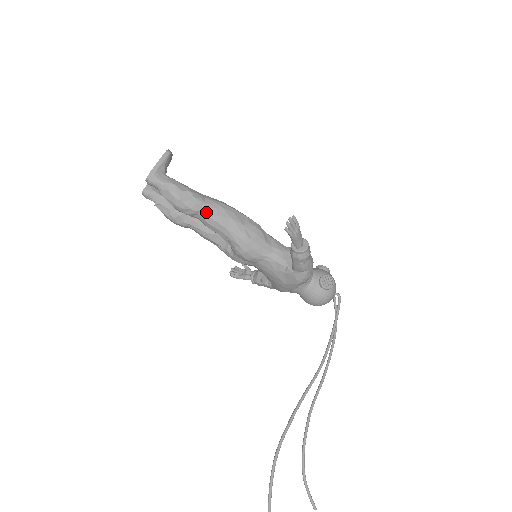
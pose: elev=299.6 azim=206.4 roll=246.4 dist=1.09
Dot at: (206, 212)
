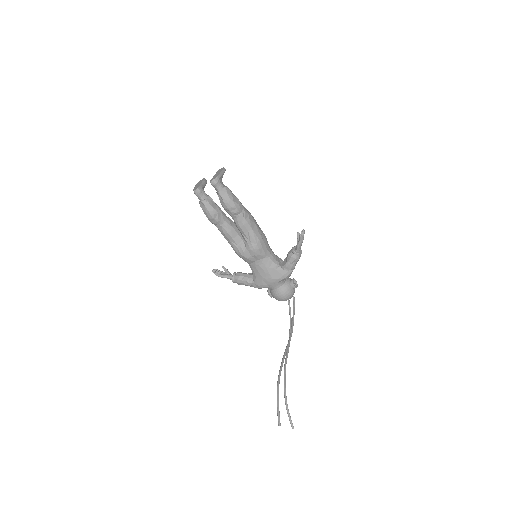
Dot at: (244, 214)
